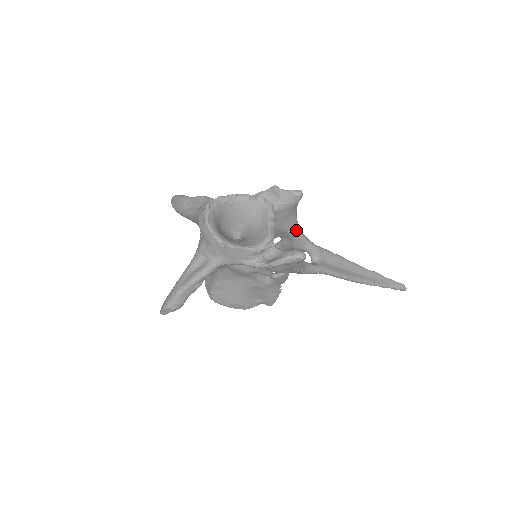
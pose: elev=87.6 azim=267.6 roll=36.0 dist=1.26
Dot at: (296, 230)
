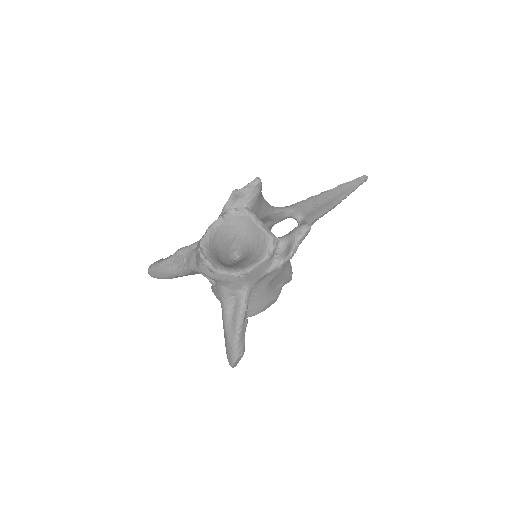
Dot at: (271, 209)
